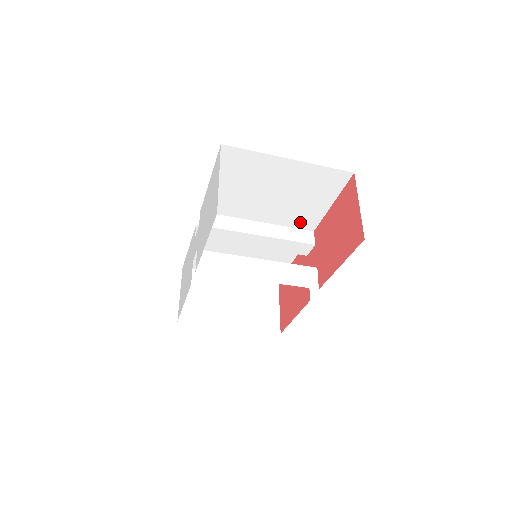
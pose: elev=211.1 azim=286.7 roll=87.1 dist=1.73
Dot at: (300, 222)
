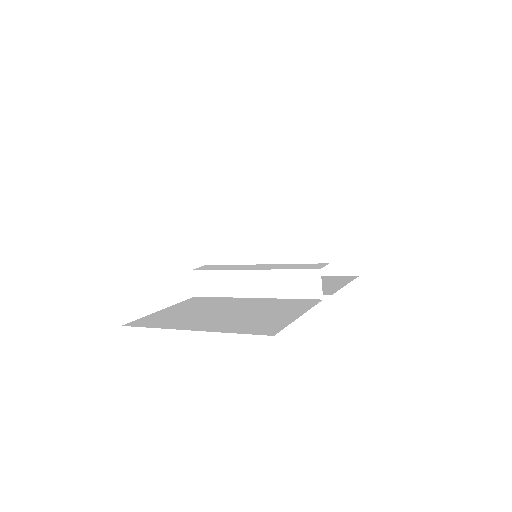
Dot at: occluded
